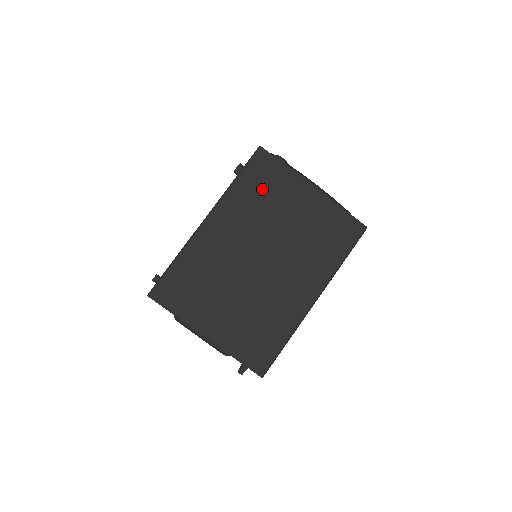
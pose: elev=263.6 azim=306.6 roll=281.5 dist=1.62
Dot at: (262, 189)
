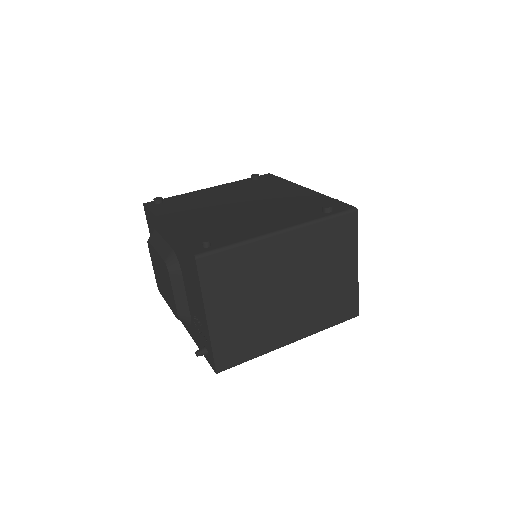
Dot at: (332, 240)
